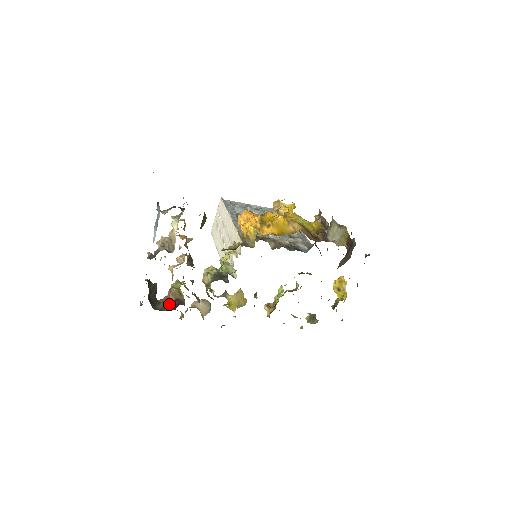
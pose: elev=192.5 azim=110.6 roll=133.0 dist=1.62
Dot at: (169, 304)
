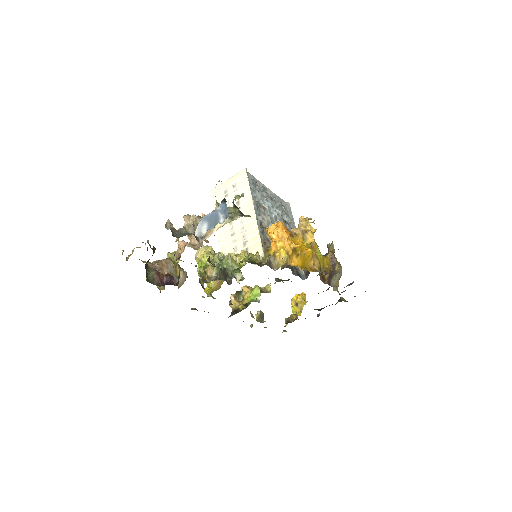
Dot at: (160, 277)
